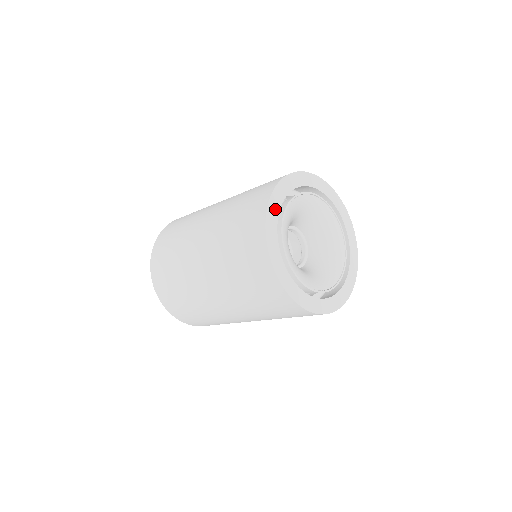
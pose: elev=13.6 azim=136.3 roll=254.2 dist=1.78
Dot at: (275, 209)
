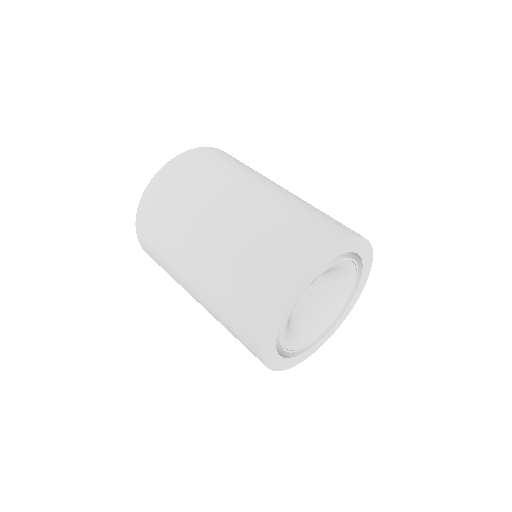
Dot at: (272, 336)
